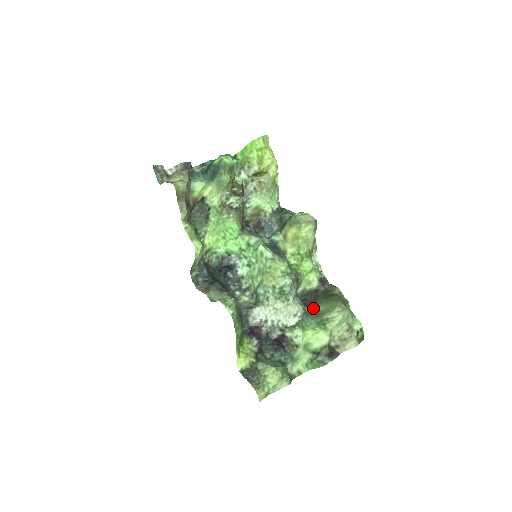
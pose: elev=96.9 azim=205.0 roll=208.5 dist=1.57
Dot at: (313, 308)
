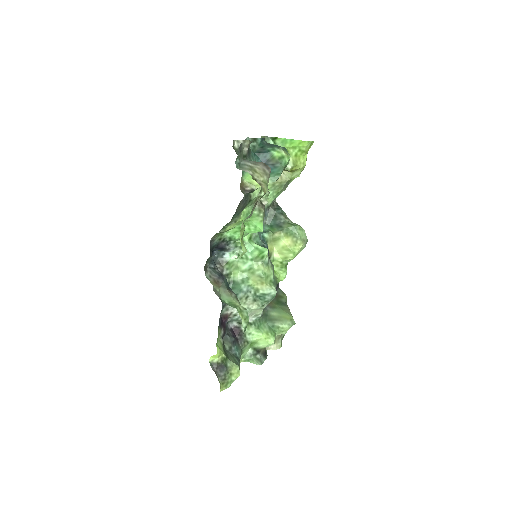
Dot at: (267, 310)
